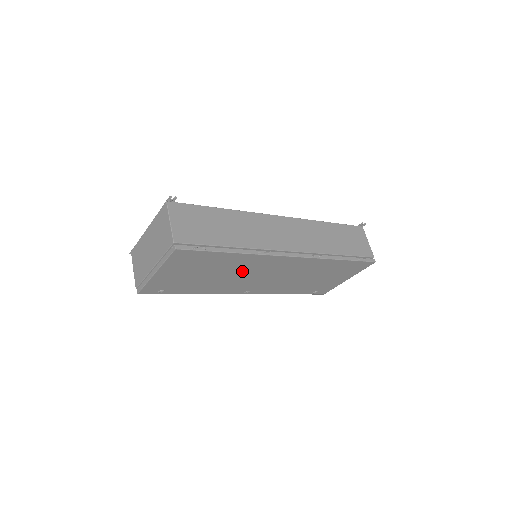
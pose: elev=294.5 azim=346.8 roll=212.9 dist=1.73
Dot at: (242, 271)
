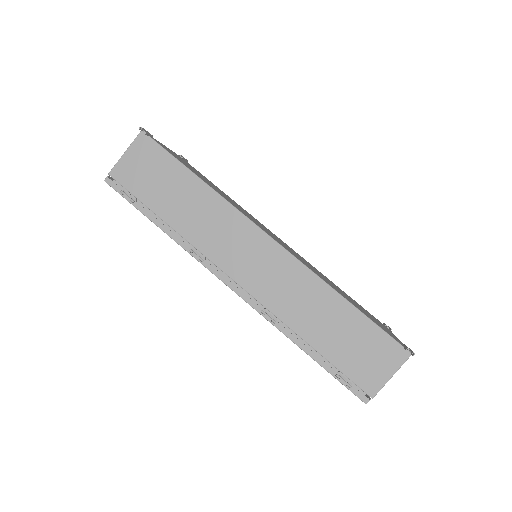
Dot at: occluded
